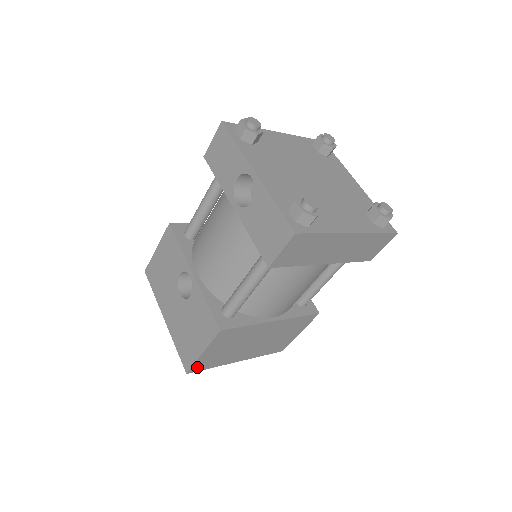
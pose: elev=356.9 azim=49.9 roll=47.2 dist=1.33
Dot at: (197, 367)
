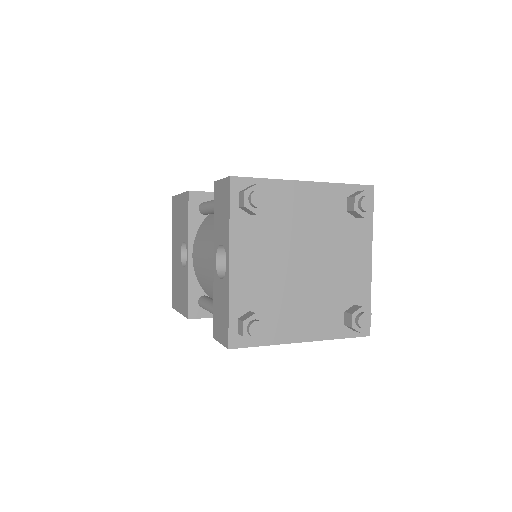
Dot at: occluded
